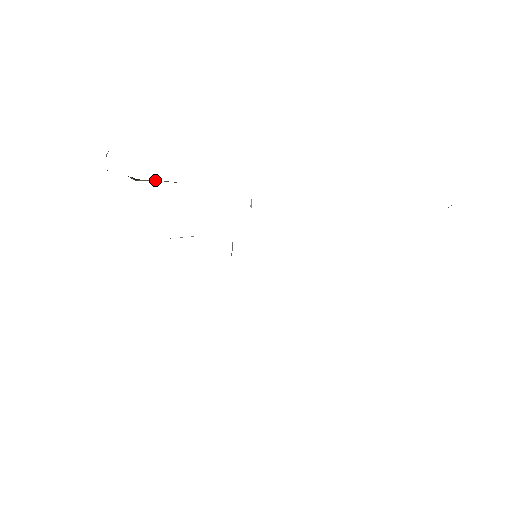
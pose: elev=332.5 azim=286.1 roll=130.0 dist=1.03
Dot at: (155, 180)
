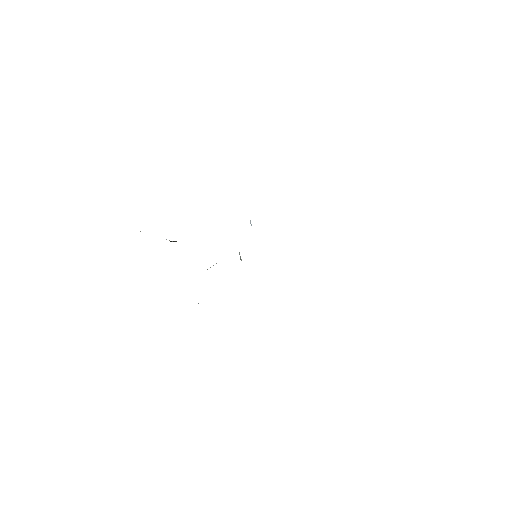
Dot at: occluded
